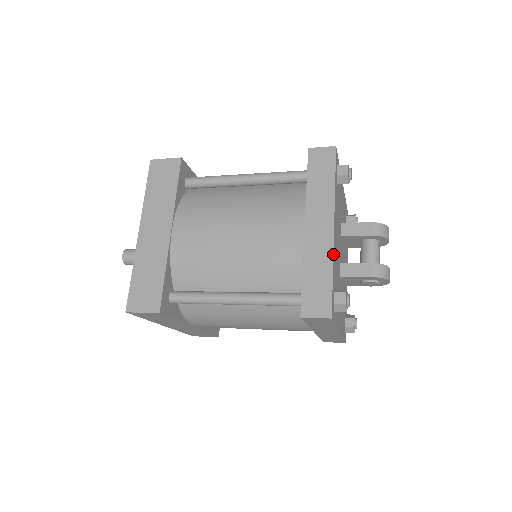
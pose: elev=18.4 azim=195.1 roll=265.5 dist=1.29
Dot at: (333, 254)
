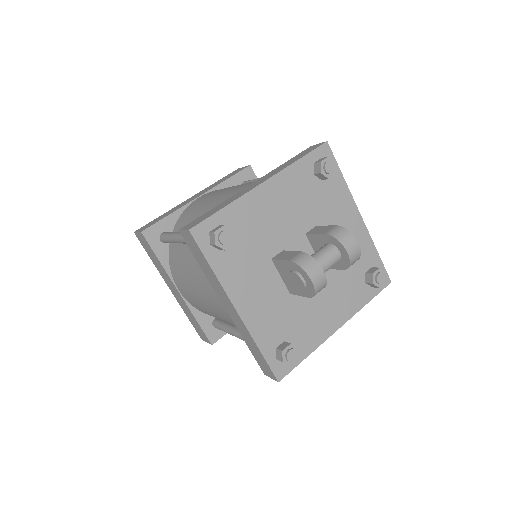
Dot at: (242, 196)
